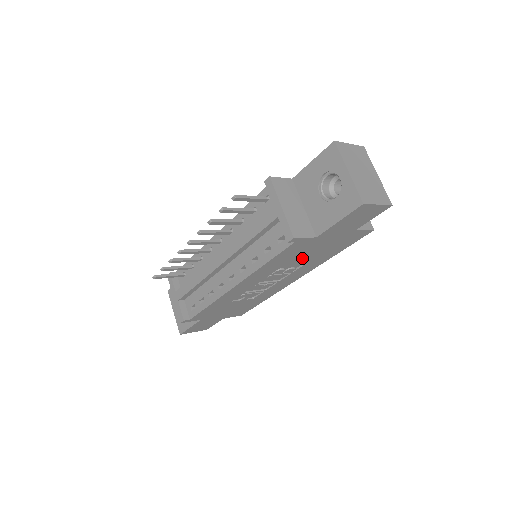
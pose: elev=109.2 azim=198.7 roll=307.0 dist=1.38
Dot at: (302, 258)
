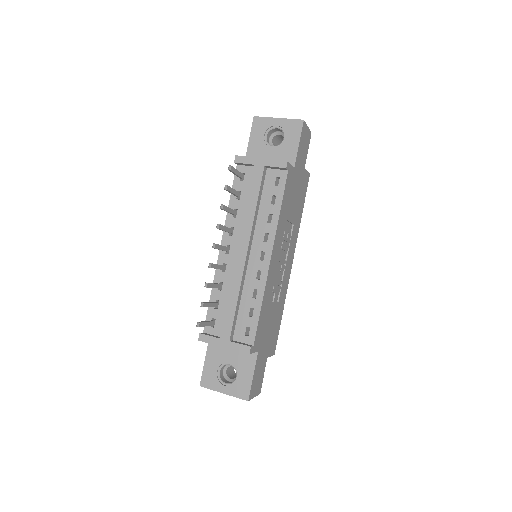
Dot at: (291, 211)
